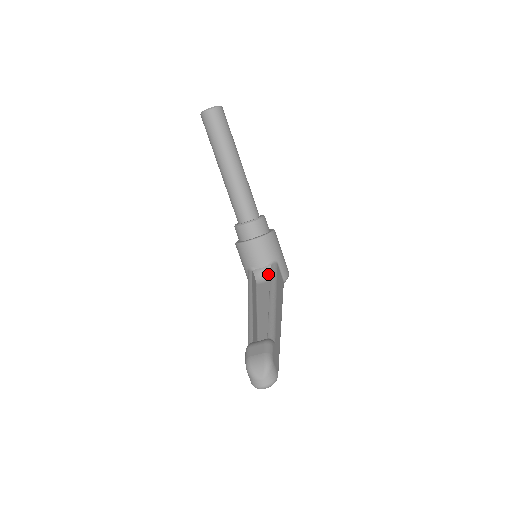
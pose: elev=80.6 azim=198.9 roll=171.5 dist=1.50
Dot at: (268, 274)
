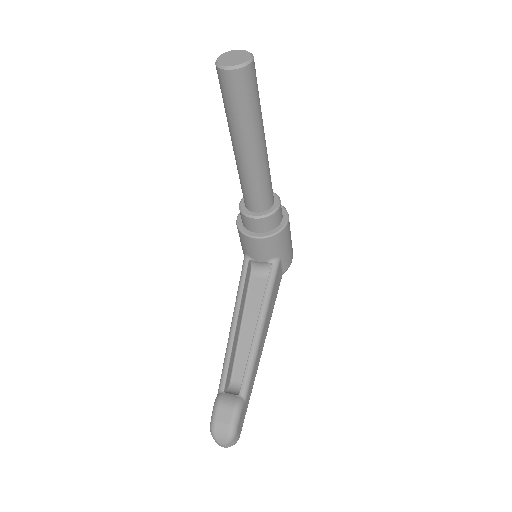
Dot at: (266, 268)
